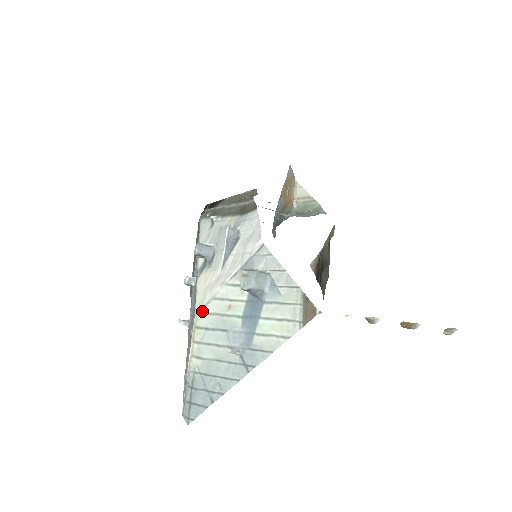
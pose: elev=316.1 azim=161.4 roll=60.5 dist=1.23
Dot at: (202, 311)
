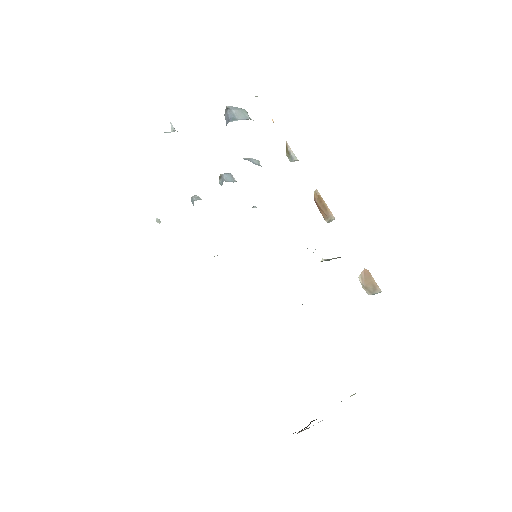
Dot at: occluded
